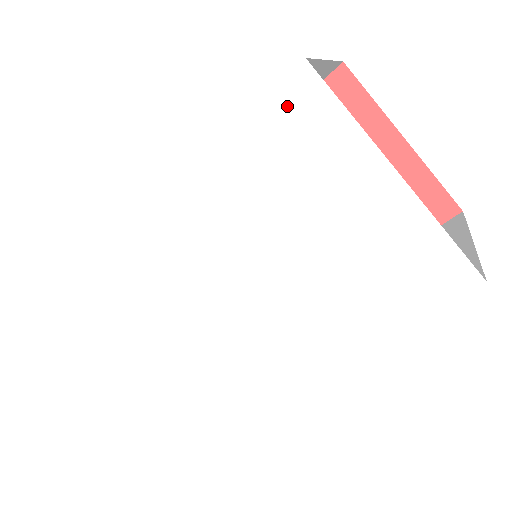
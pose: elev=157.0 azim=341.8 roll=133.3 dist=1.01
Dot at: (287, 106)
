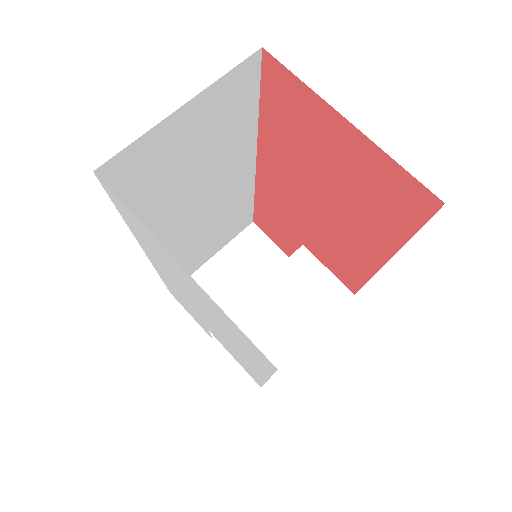
Dot at: (115, 201)
